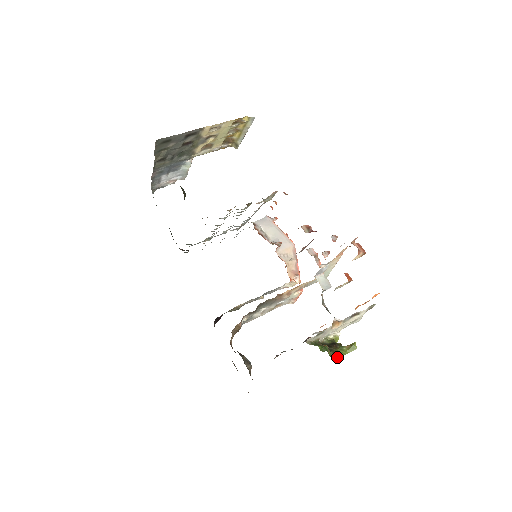
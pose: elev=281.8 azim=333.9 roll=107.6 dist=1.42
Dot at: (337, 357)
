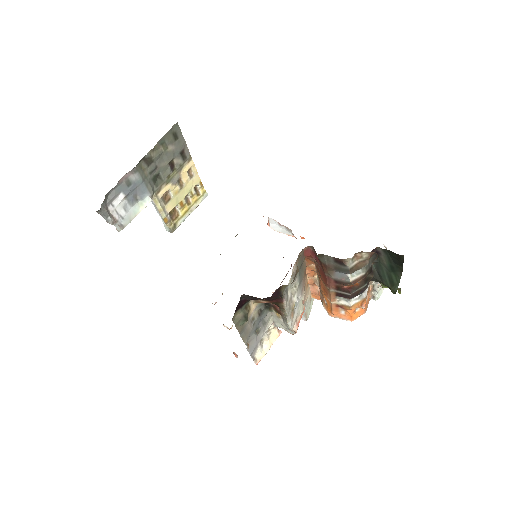
Dot at: occluded
